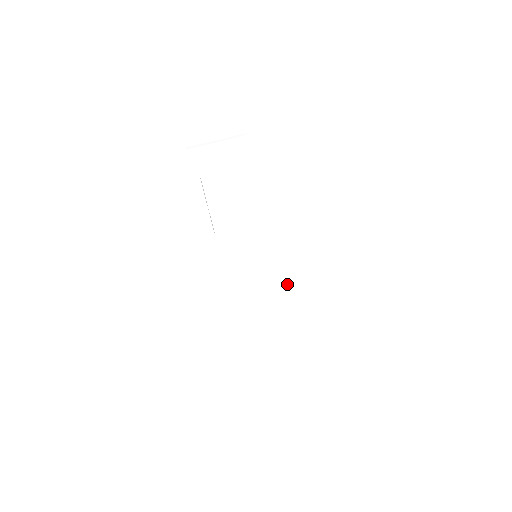
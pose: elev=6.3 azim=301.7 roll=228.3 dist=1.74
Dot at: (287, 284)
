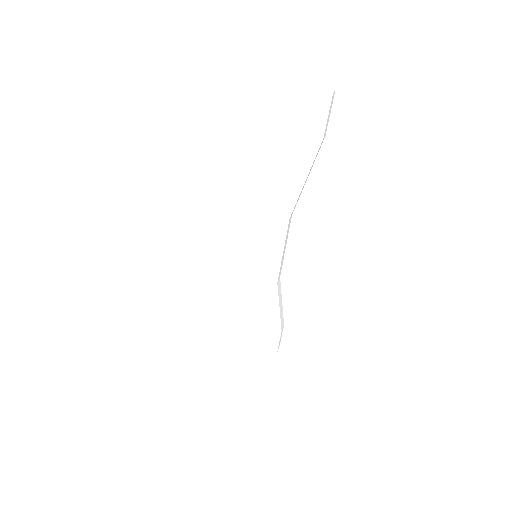
Dot at: (277, 288)
